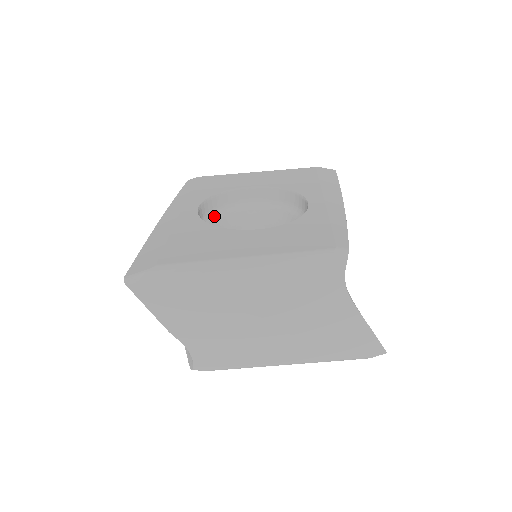
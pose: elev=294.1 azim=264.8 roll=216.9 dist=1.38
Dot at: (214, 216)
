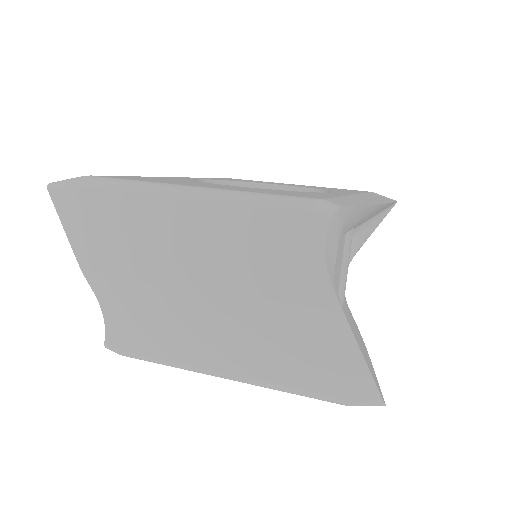
Dot at: occluded
